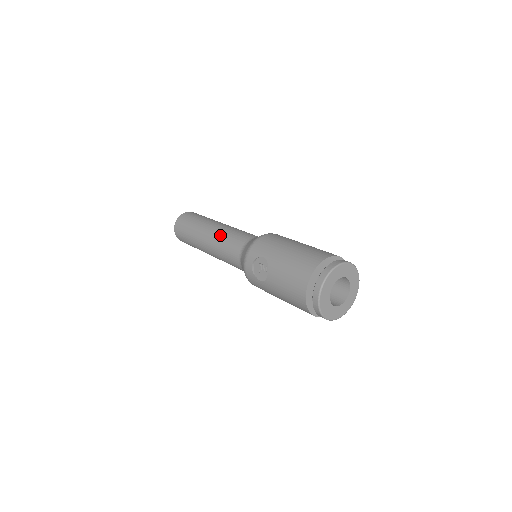
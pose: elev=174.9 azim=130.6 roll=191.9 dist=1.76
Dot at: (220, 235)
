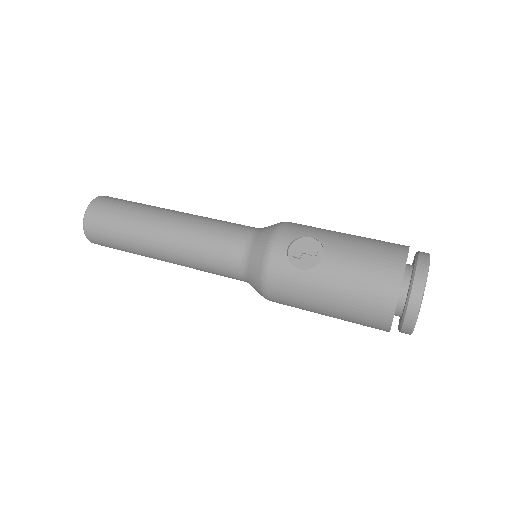
Dot at: (200, 219)
